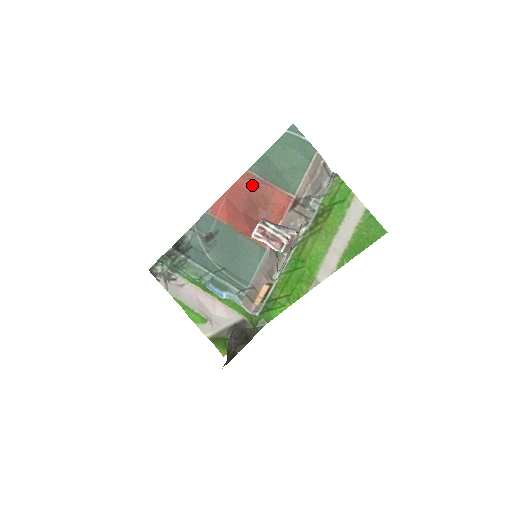
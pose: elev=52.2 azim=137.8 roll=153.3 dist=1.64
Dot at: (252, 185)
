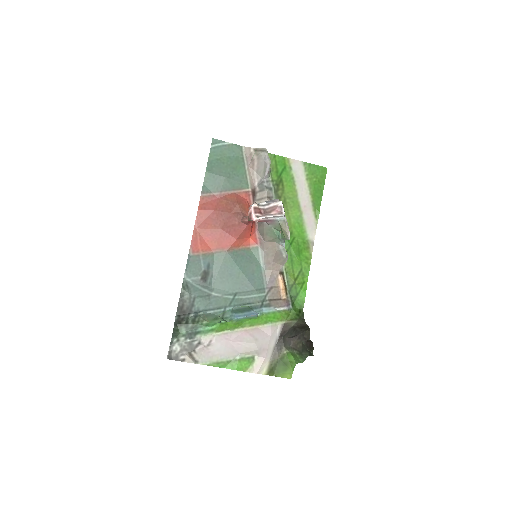
Dot at: (212, 204)
